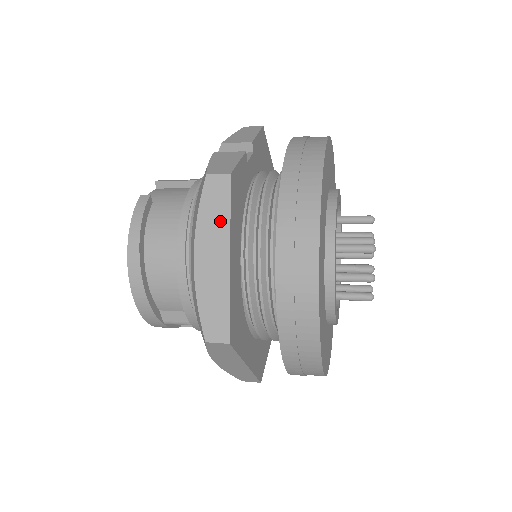
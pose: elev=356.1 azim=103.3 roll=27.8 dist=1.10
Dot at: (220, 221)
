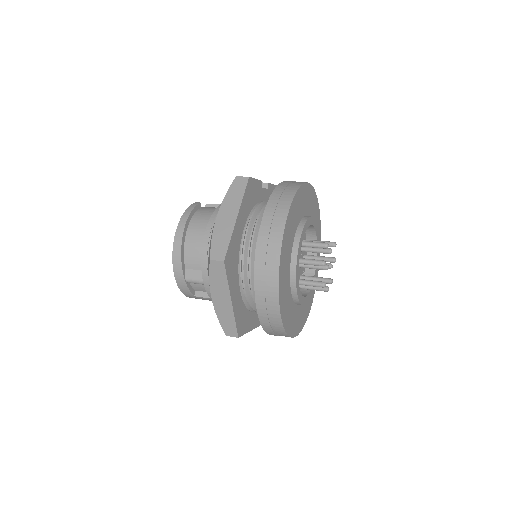
Dot at: (237, 198)
